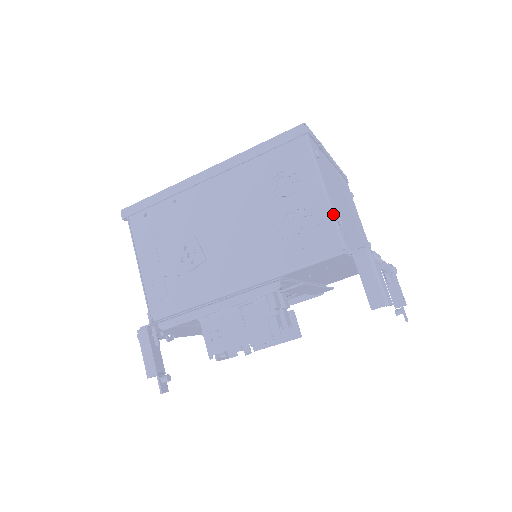
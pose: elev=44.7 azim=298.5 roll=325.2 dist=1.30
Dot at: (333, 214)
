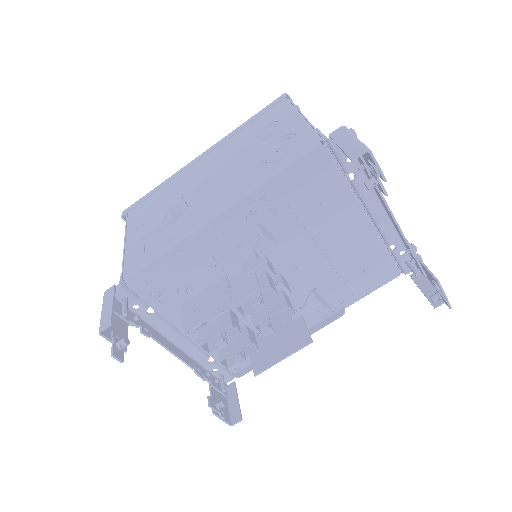
Dot at: (310, 126)
